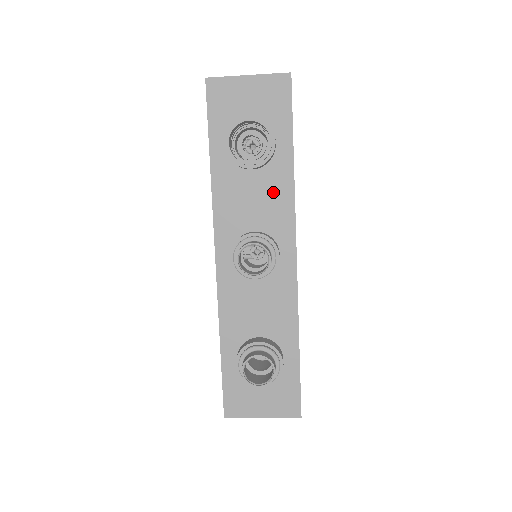
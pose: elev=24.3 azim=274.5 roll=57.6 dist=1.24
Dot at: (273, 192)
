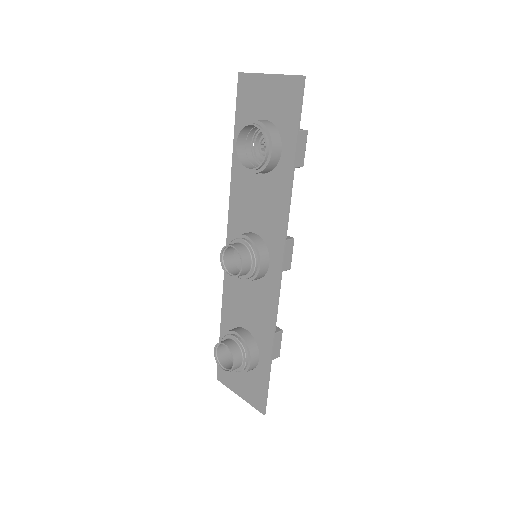
Dot at: (272, 200)
